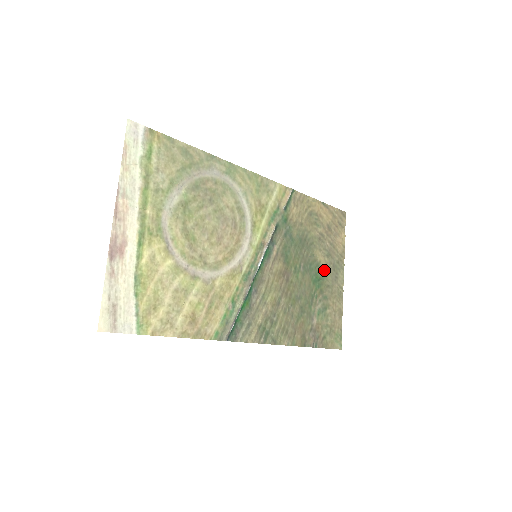
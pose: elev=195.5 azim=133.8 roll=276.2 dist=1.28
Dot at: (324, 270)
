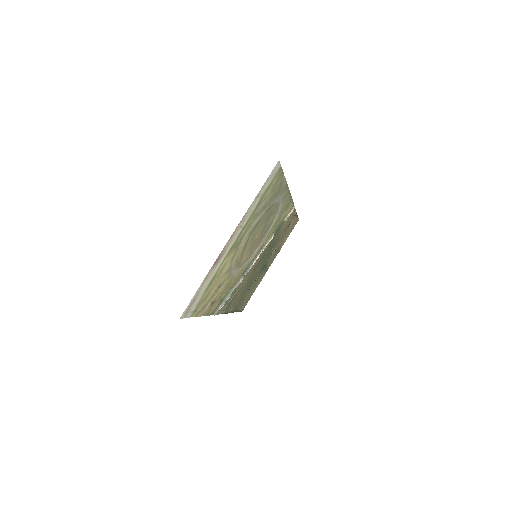
Dot at: occluded
